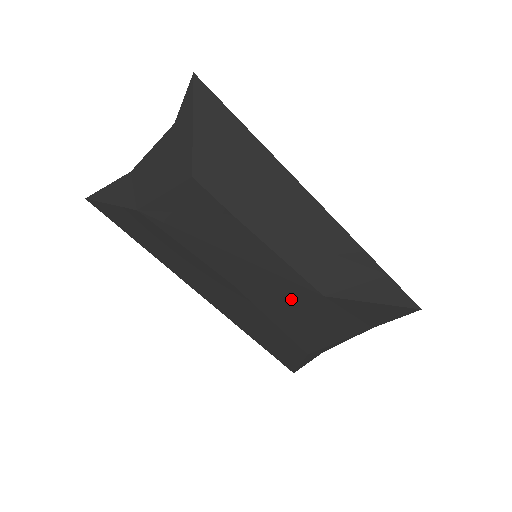
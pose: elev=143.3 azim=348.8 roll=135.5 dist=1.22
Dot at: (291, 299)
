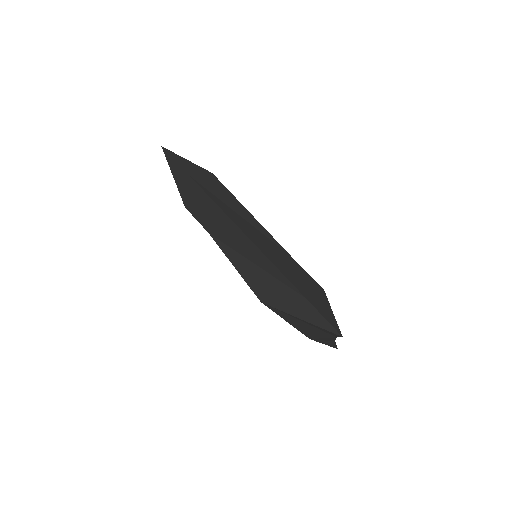
Dot at: occluded
